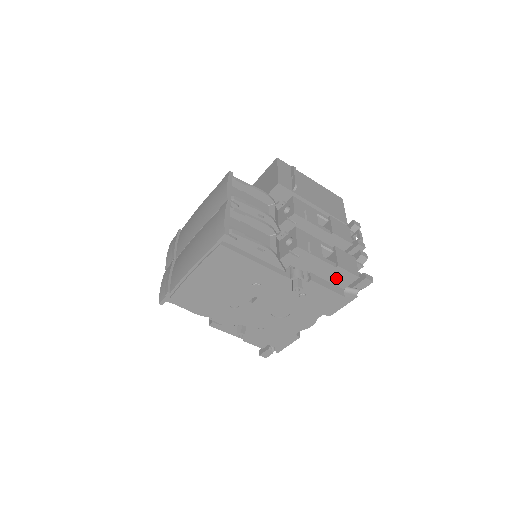
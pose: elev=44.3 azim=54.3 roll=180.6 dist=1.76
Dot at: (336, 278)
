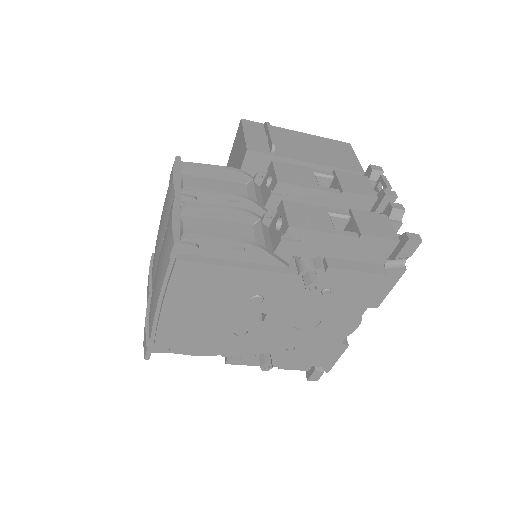
Dot at: (366, 253)
